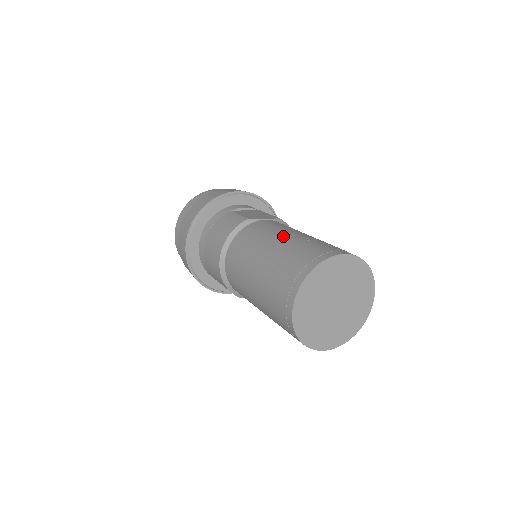
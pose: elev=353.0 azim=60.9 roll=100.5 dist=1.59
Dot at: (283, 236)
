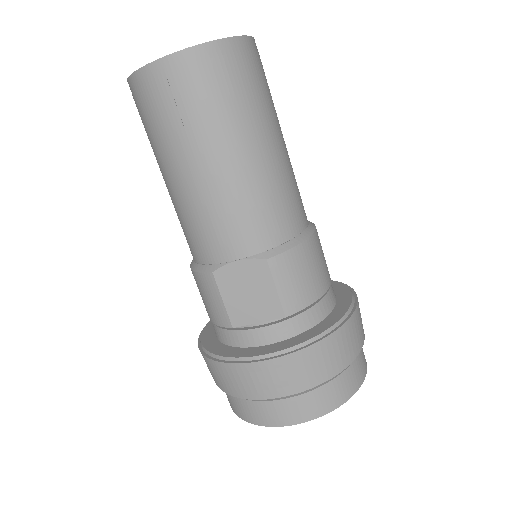
Dot at: occluded
